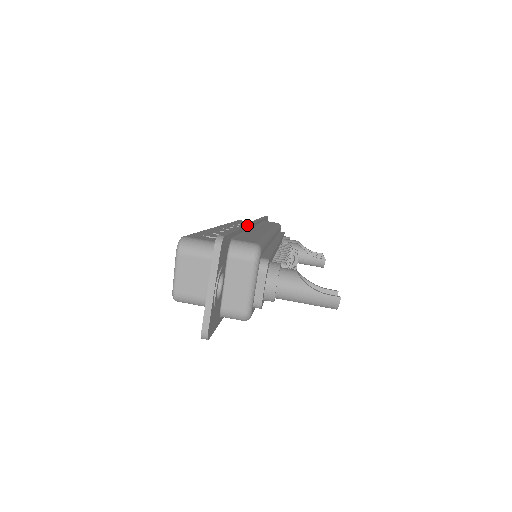
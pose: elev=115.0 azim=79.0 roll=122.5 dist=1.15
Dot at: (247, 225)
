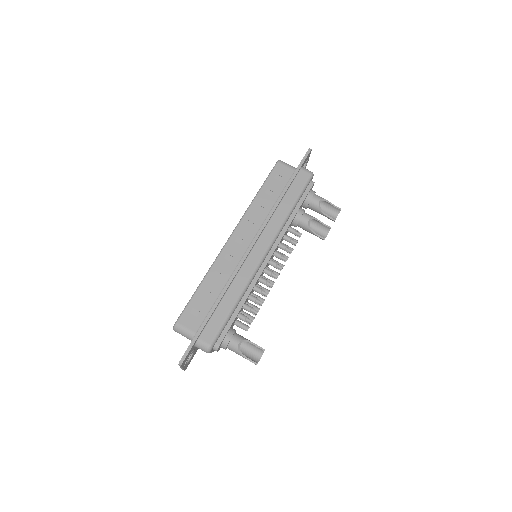
Dot at: (231, 281)
